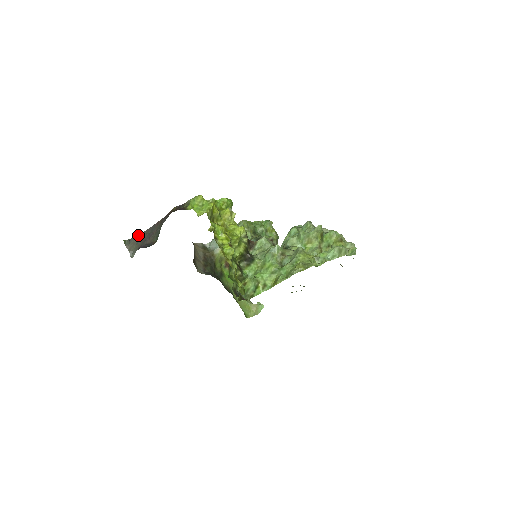
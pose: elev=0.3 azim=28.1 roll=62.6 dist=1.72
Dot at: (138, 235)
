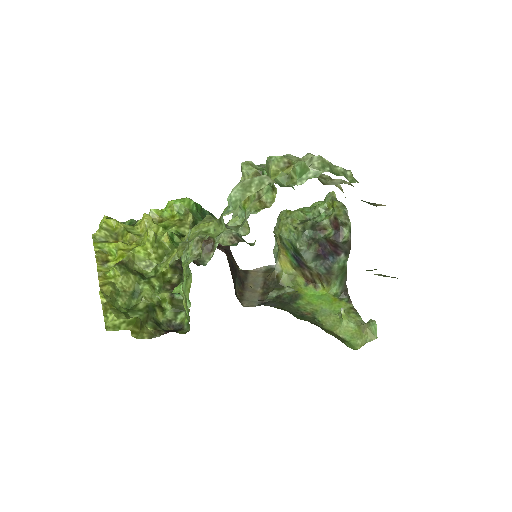
Dot at: occluded
